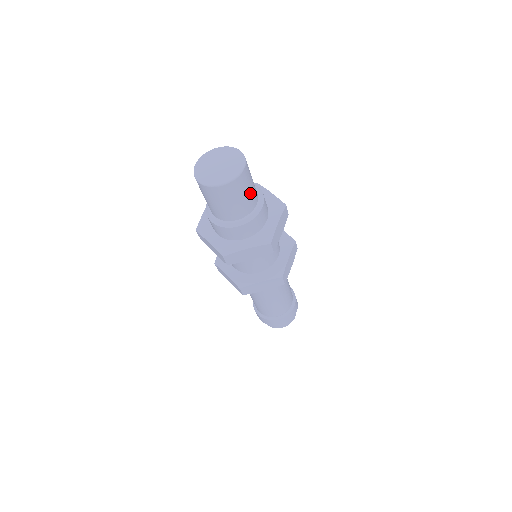
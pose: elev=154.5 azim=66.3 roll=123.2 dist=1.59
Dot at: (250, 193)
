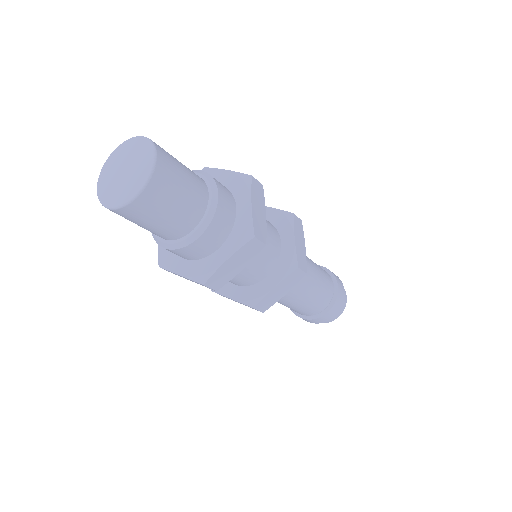
Dot at: (169, 219)
